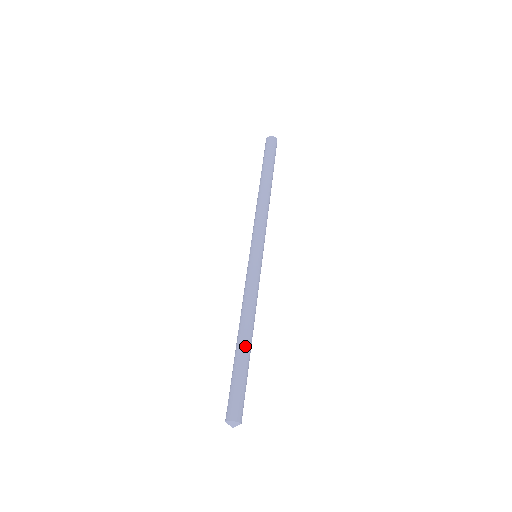
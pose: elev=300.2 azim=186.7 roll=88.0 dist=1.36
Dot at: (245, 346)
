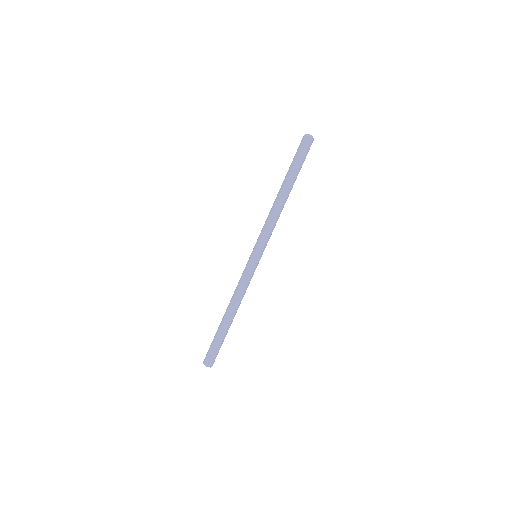
Dot at: (223, 323)
